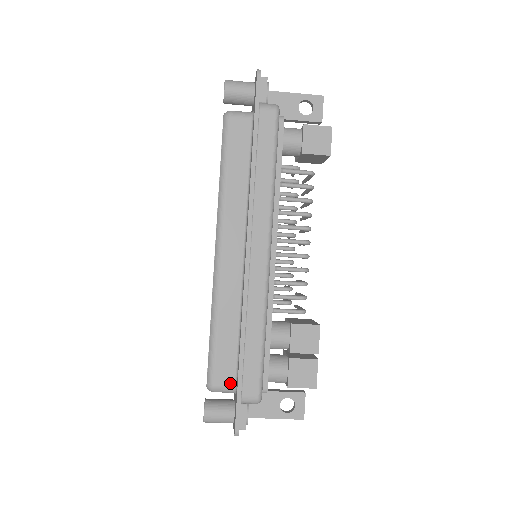
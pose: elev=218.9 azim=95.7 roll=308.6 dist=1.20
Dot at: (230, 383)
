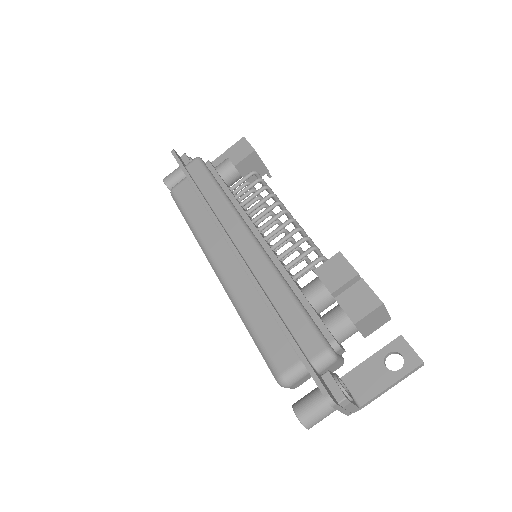
Dot at: (294, 361)
